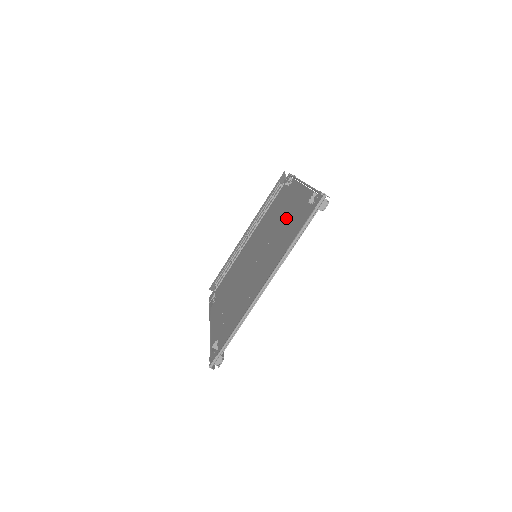
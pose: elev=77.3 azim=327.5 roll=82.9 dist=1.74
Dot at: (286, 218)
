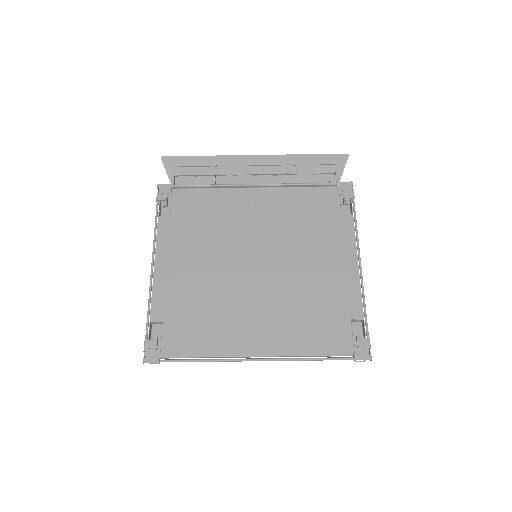
Dot at: (319, 284)
